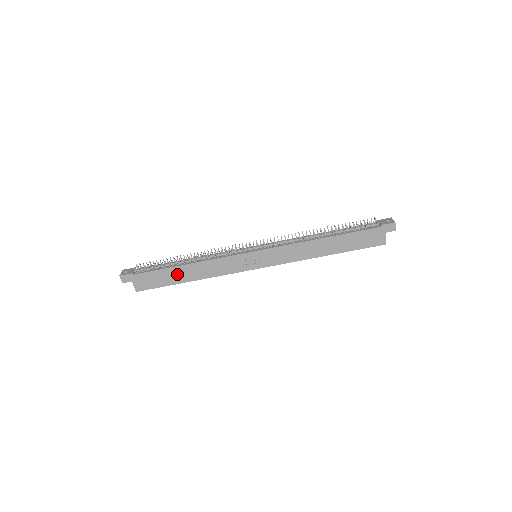
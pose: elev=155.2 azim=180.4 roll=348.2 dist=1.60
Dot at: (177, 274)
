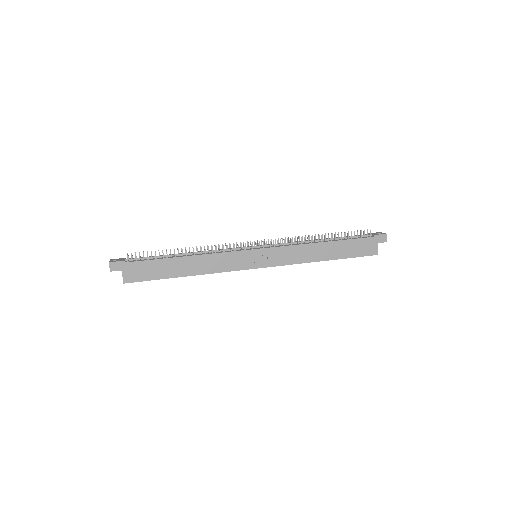
Dot at: (173, 266)
